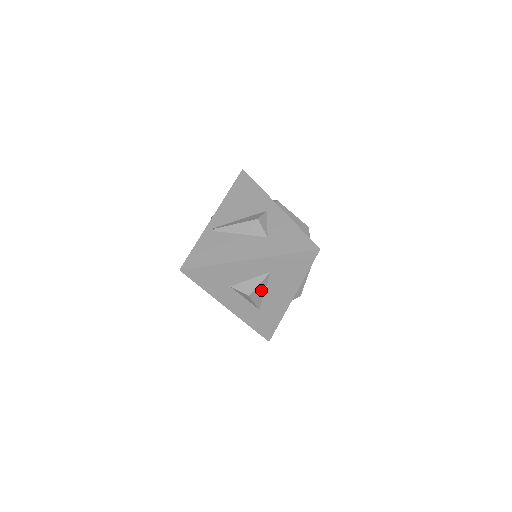
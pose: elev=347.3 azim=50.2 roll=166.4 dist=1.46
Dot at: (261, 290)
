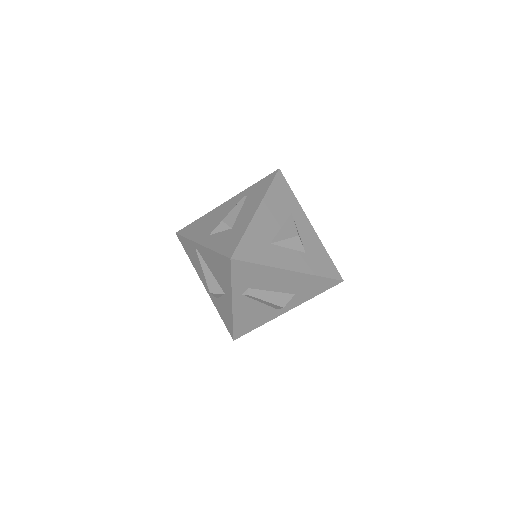
Dot at: occluded
